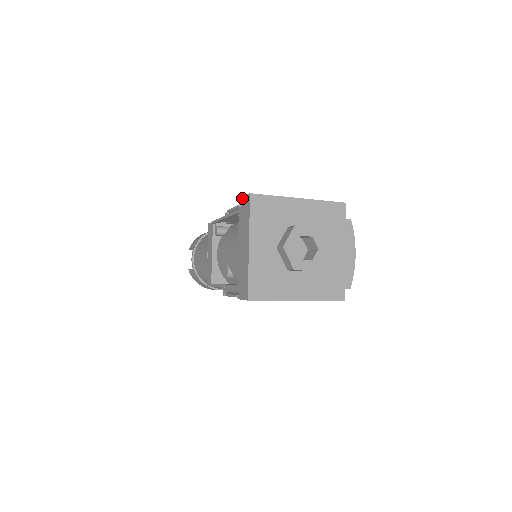
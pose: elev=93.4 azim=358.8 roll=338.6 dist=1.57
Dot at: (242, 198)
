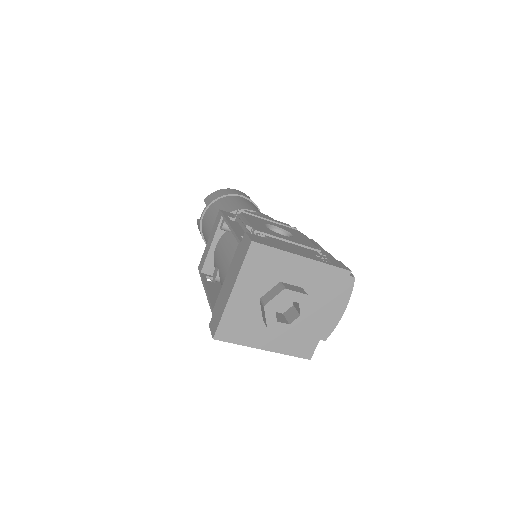
Dot at: (245, 234)
